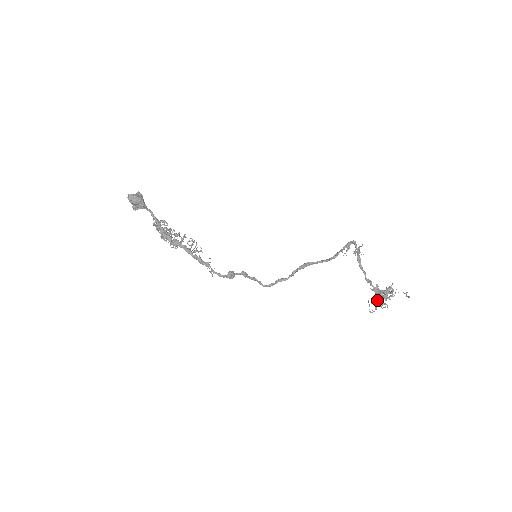
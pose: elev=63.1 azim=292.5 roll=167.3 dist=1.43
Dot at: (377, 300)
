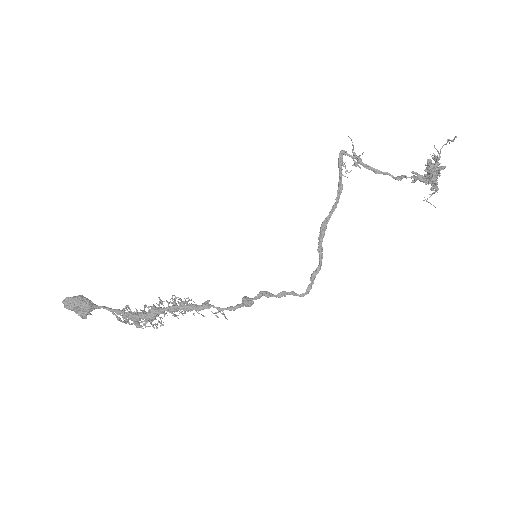
Dot at: (429, 182)
